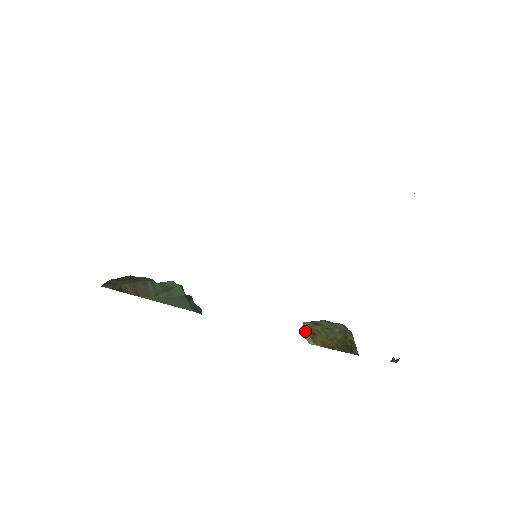
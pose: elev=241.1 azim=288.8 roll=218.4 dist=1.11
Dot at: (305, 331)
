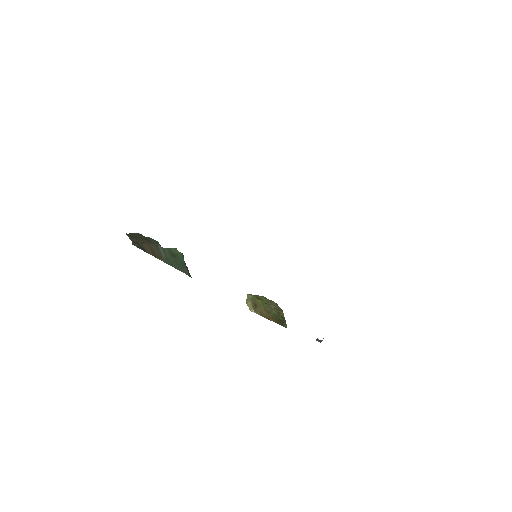
Dot at: (249, 301)
